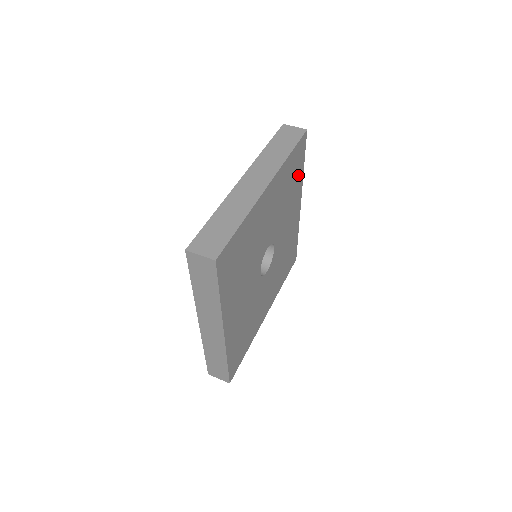
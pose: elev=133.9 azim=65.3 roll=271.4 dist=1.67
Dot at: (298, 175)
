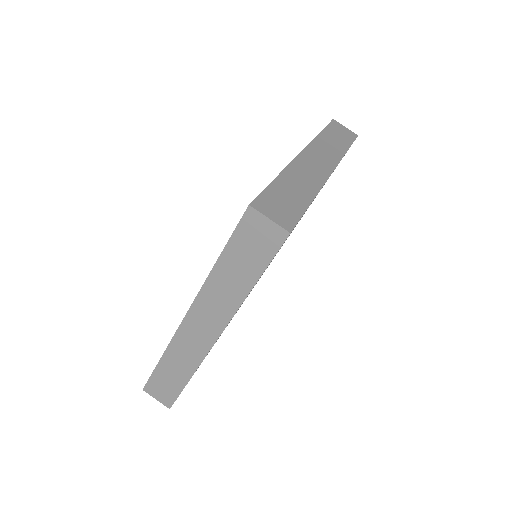
Dot at: occluded
